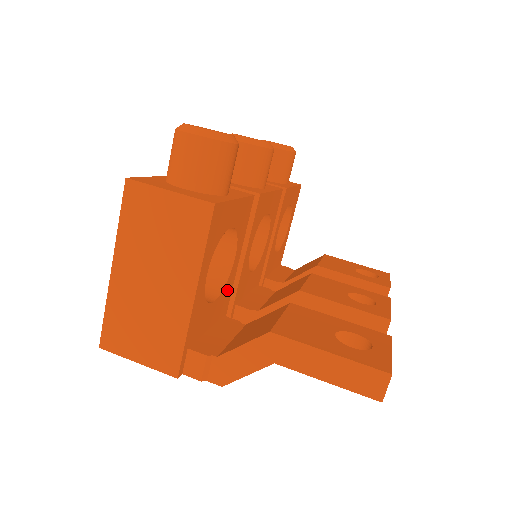
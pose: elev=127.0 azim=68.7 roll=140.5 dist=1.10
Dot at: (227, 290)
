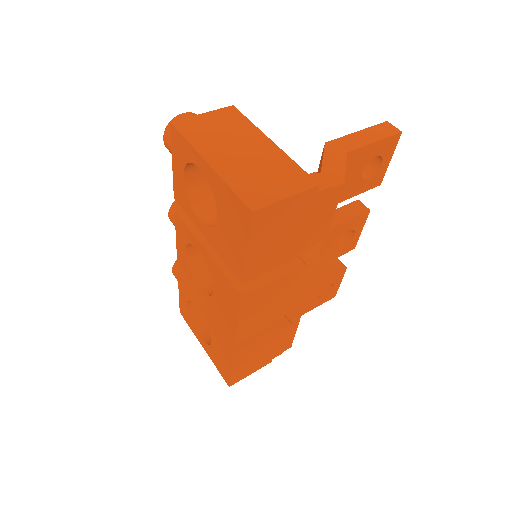
Dot at: occluded
